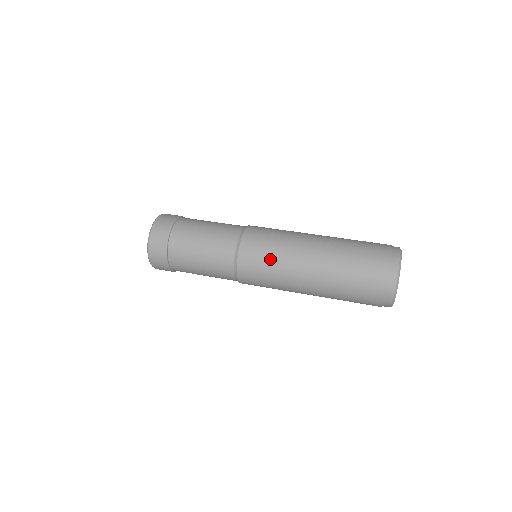
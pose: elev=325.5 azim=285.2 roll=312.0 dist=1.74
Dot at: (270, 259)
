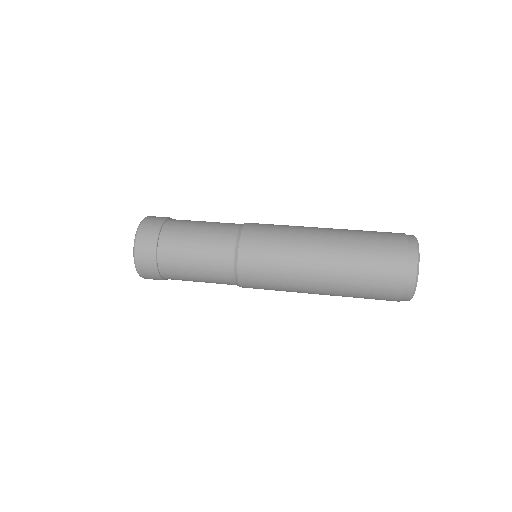
Dot at: (274, 259)
